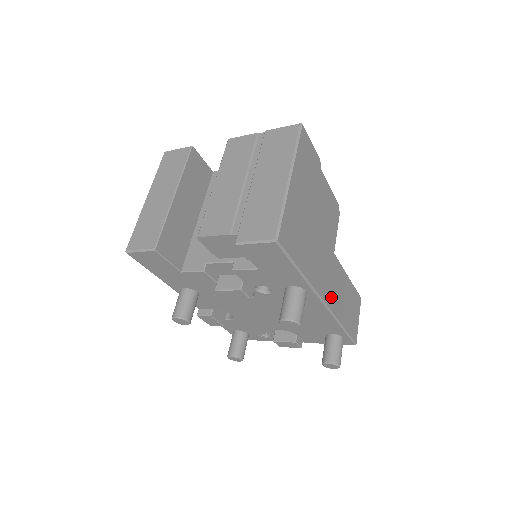
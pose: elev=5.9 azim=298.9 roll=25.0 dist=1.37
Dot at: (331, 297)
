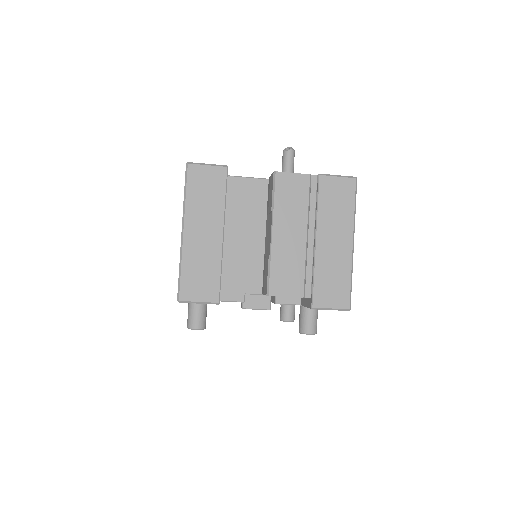
Dot at: occluded
